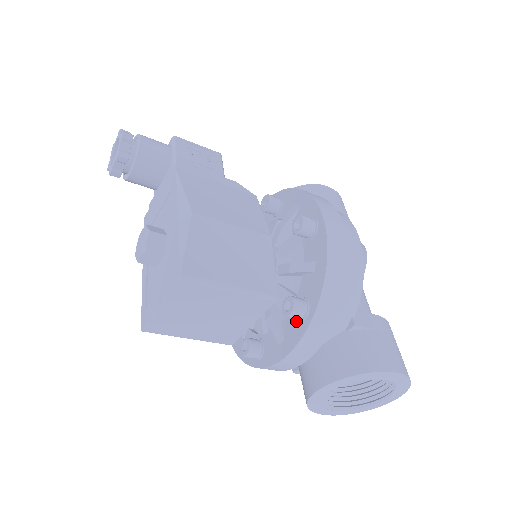
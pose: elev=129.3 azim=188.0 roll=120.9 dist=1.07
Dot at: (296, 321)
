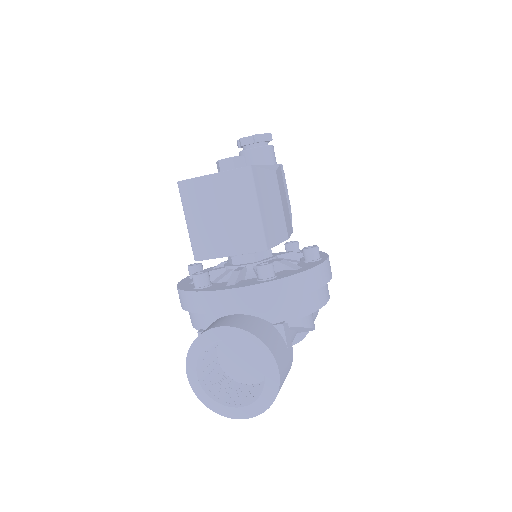
Dot at: (256, 280)
